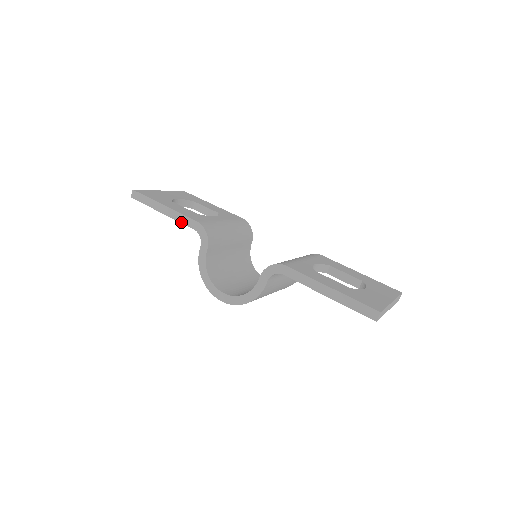
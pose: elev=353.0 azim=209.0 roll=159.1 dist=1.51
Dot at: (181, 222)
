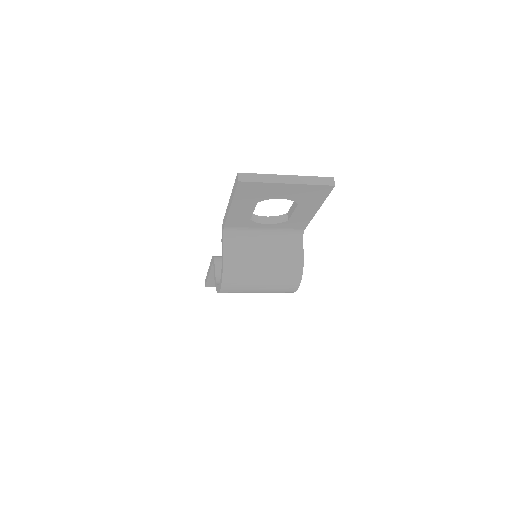
Dot at: (211, 268)
